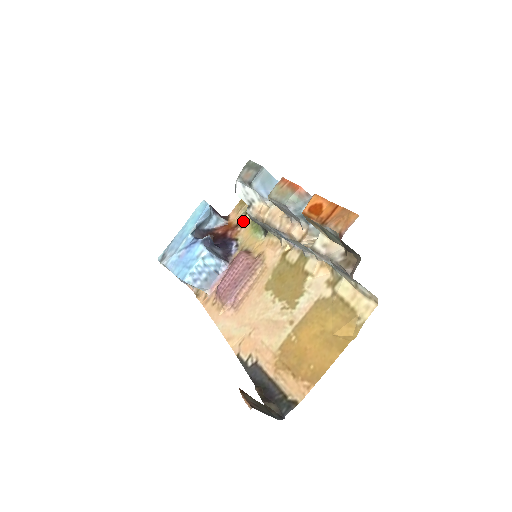
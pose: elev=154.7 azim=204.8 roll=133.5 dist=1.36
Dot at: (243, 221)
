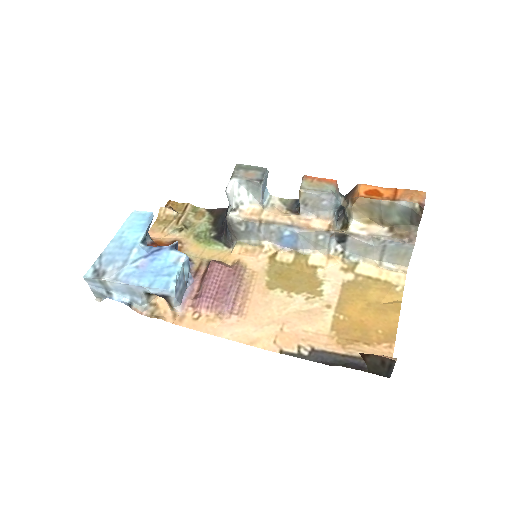
Dot at: (180, 238)
